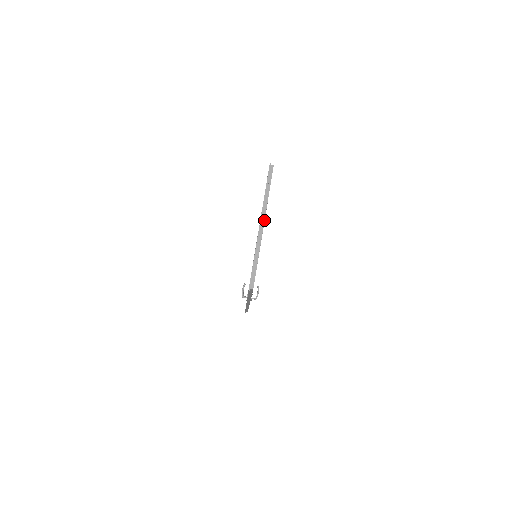
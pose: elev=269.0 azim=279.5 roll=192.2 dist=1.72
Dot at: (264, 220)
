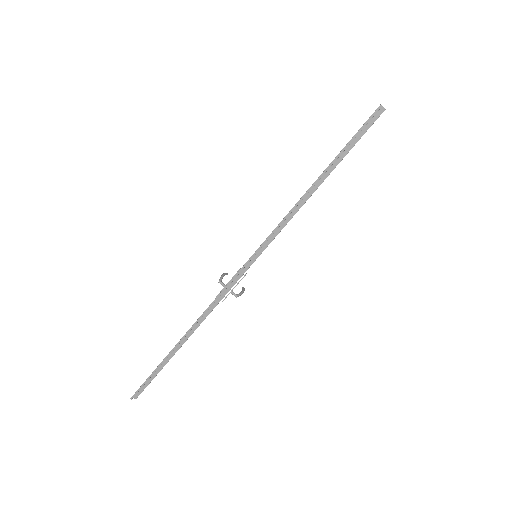
Dot at: occluded
